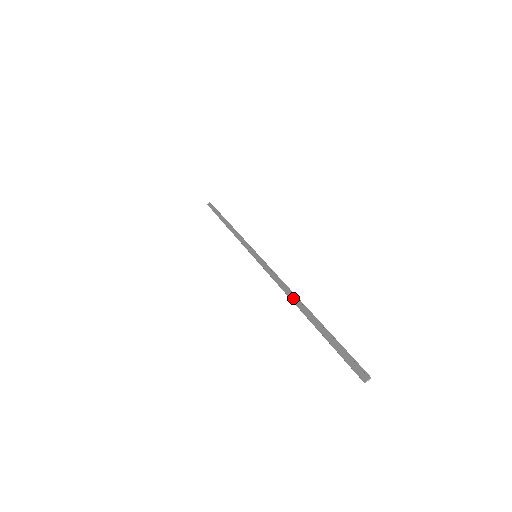
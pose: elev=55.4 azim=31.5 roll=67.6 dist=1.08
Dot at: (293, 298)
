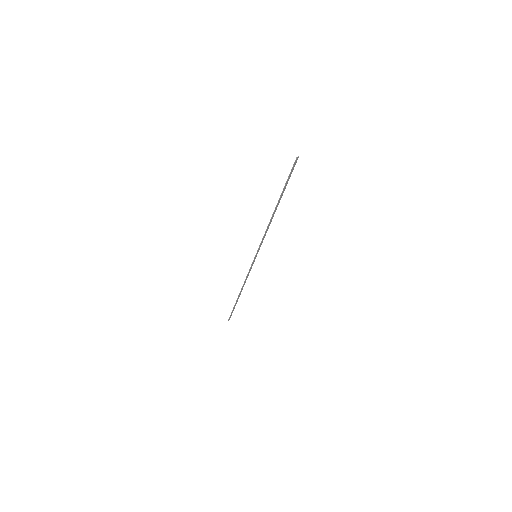
Dot at: (272, 216)
